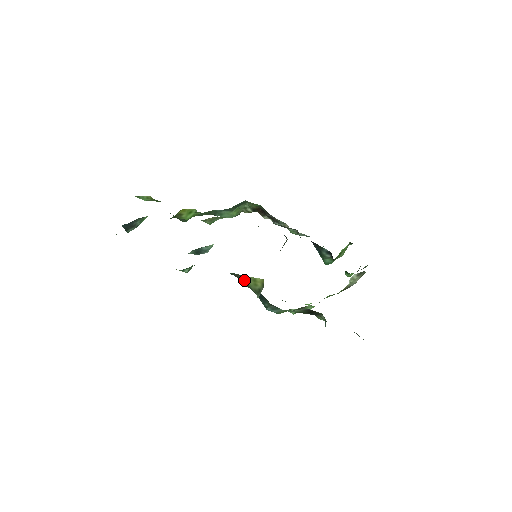
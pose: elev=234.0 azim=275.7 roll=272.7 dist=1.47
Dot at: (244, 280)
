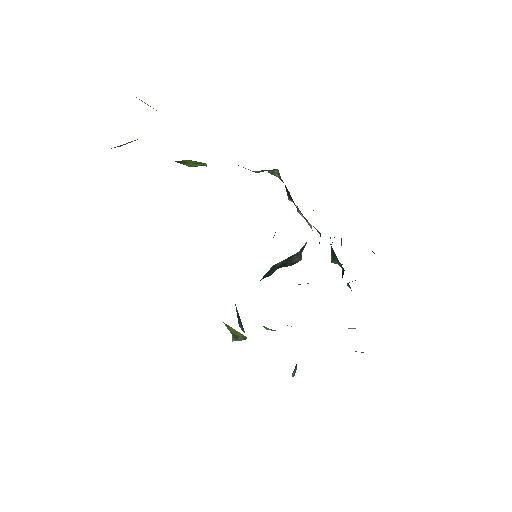
Dot at: (224, 323)
